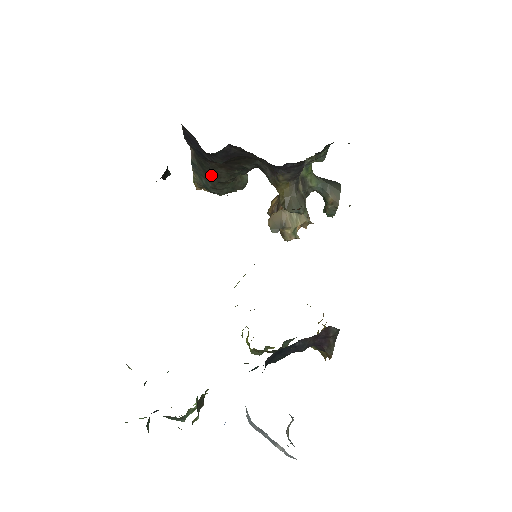
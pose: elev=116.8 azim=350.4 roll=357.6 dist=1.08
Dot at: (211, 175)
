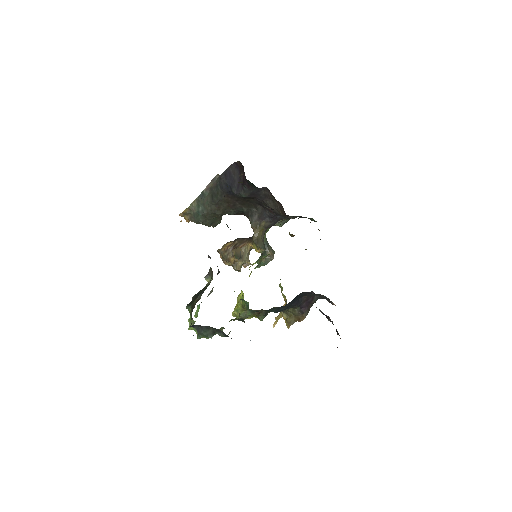
Dot at: (214, 206)
